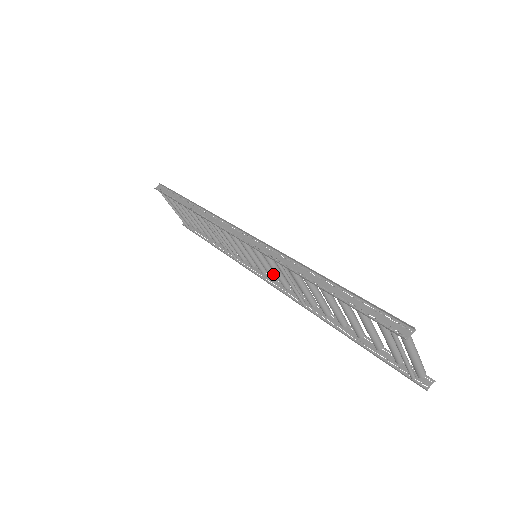
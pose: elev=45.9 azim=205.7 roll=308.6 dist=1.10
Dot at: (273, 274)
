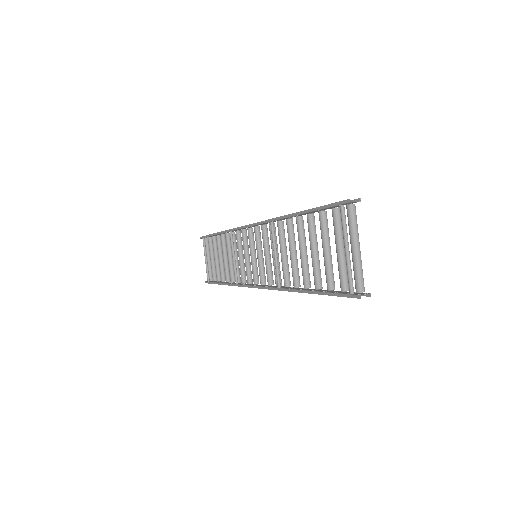
Dot at: (263, 275)
